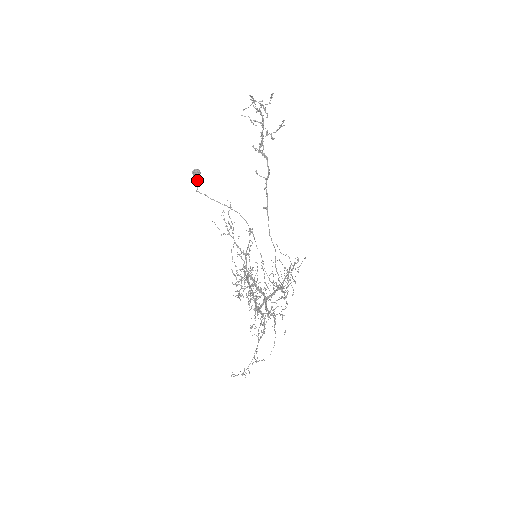
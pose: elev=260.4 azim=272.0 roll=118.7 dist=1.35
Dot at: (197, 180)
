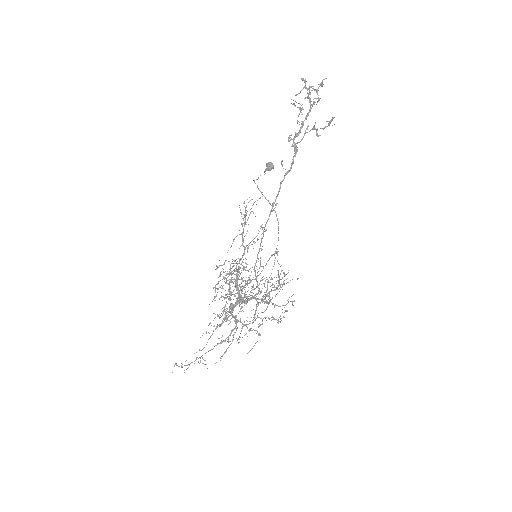
Dot at: occluded
